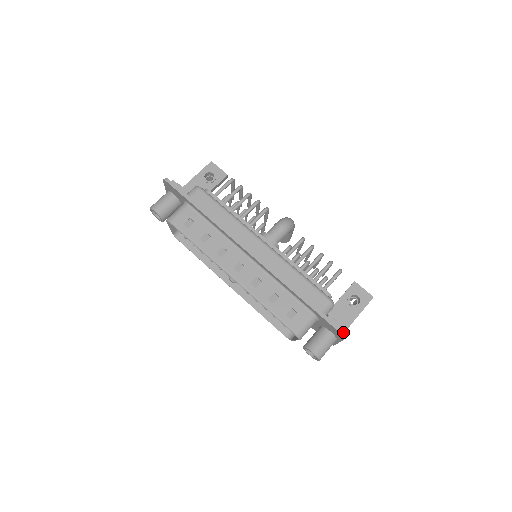
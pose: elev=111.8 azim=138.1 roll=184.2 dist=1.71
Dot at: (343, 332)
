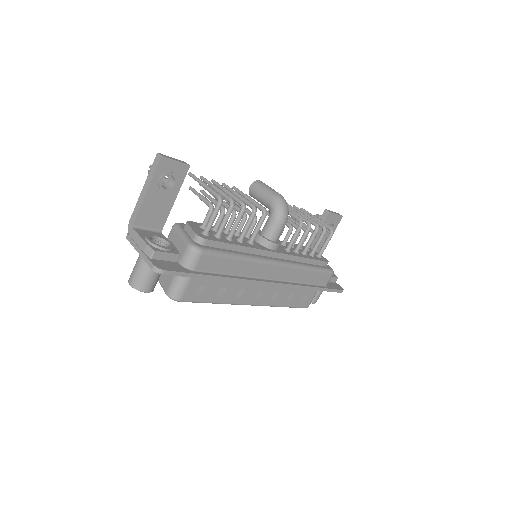
Dot at: occluded
